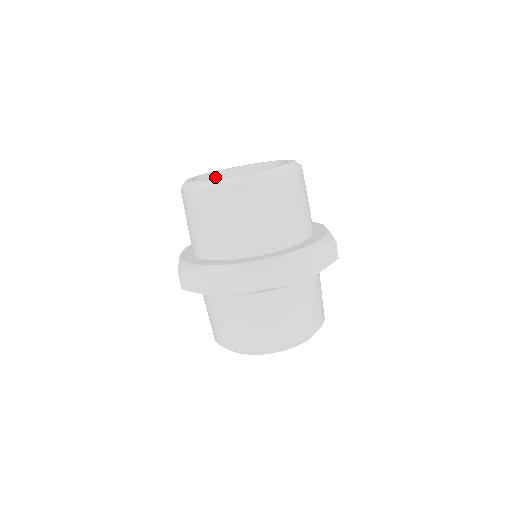
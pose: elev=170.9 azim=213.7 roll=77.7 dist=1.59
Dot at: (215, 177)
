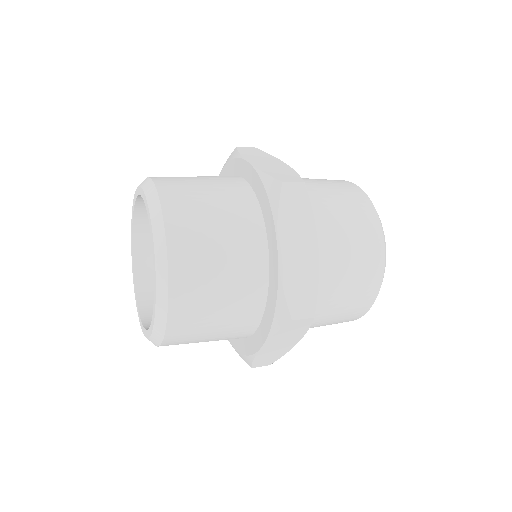
Dot at: (141, 212)
